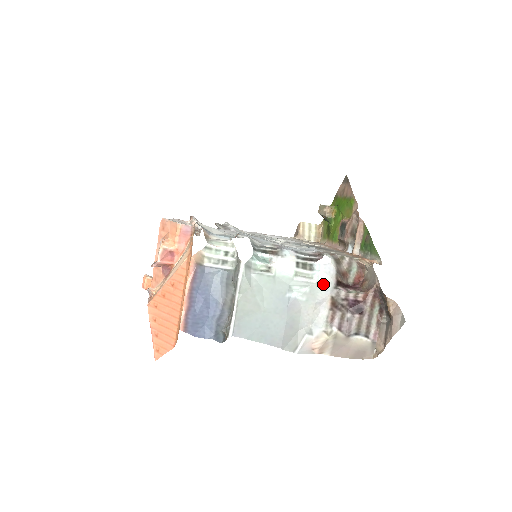
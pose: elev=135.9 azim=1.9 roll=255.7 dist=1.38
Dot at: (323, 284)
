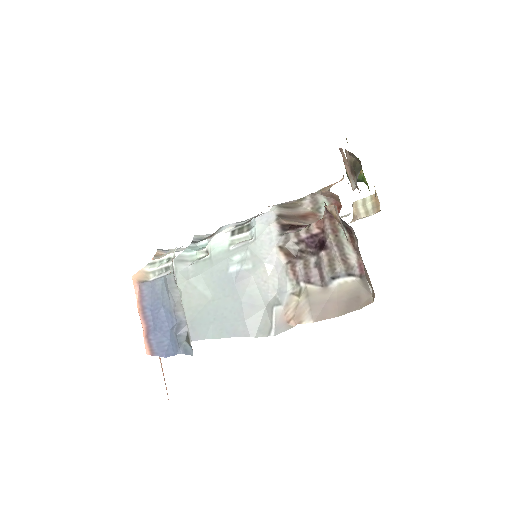
Dot at: (262, 238)
